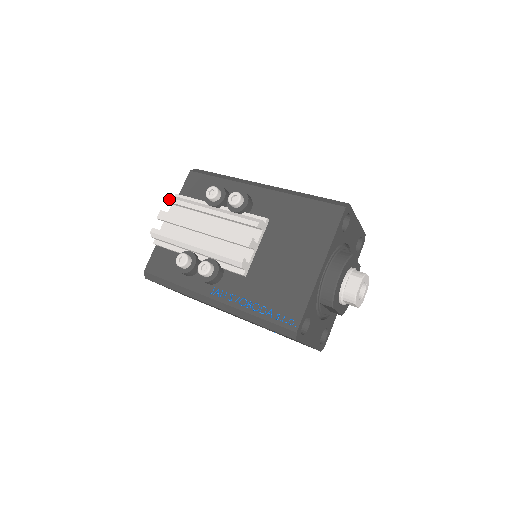
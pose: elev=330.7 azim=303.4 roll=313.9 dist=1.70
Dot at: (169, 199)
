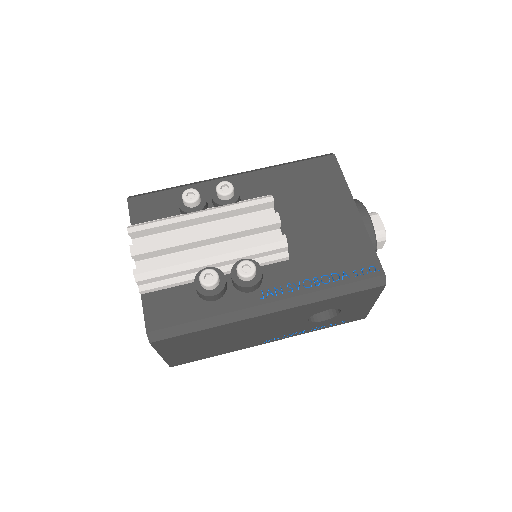
Dot at: (134, 228)
